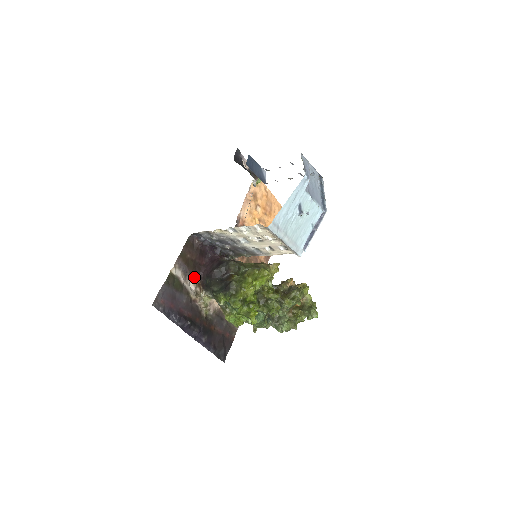
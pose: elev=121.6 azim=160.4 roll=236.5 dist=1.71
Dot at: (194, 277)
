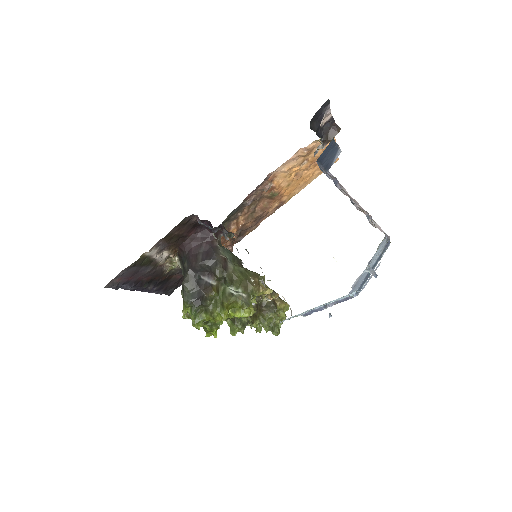
Dot at: (172, 247)
